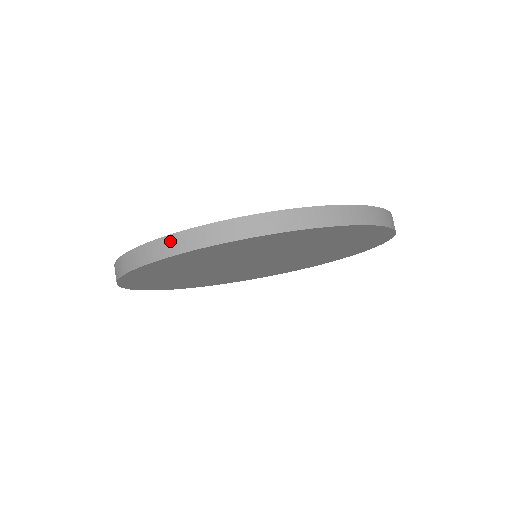
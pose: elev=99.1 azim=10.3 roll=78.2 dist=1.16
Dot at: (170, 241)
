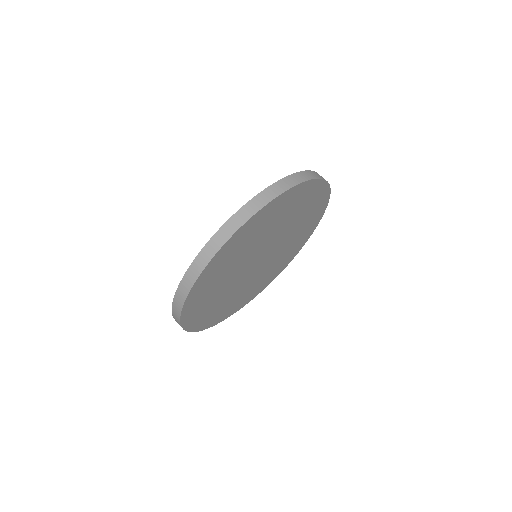
Dot at: (197, 261)
